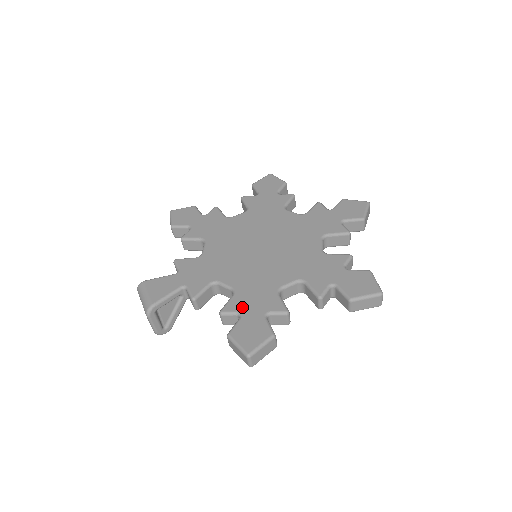
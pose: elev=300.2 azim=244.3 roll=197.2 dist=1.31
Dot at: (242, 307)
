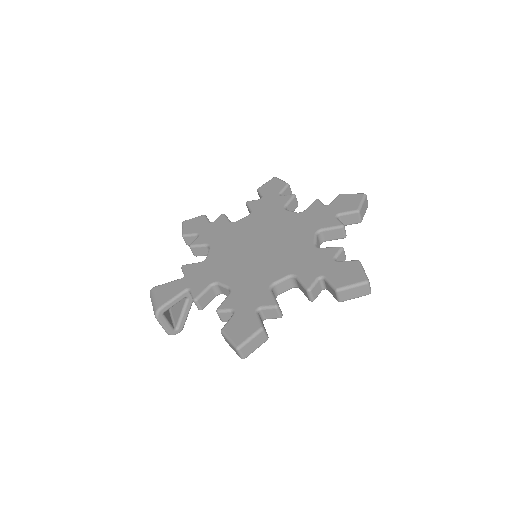
Dot at: (236, 304)
